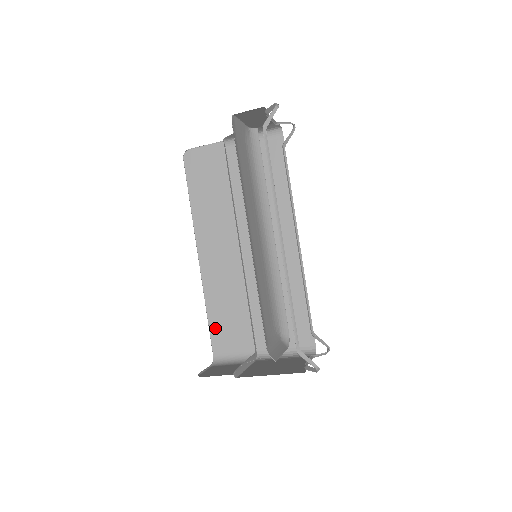
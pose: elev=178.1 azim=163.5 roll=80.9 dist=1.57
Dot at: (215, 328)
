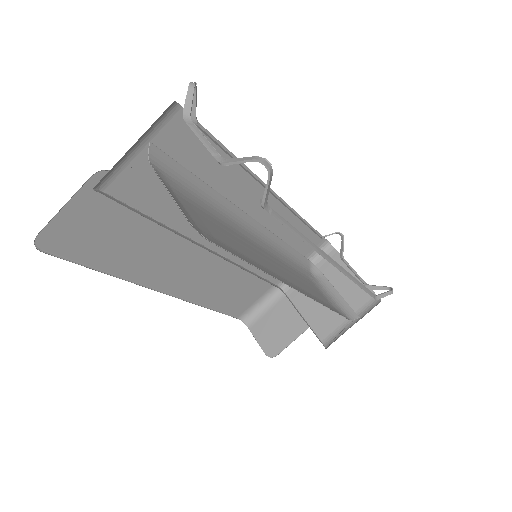
Dot at: (227, 308)
